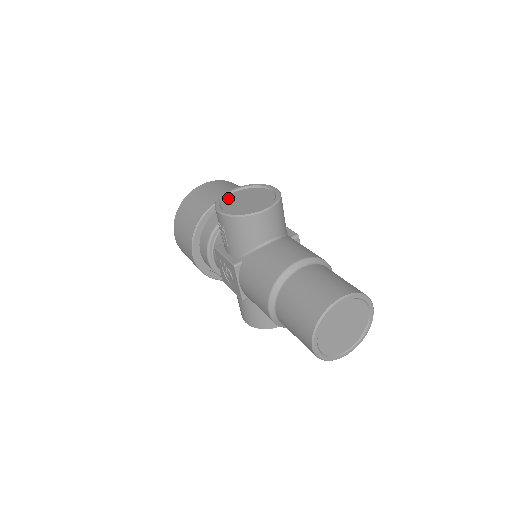
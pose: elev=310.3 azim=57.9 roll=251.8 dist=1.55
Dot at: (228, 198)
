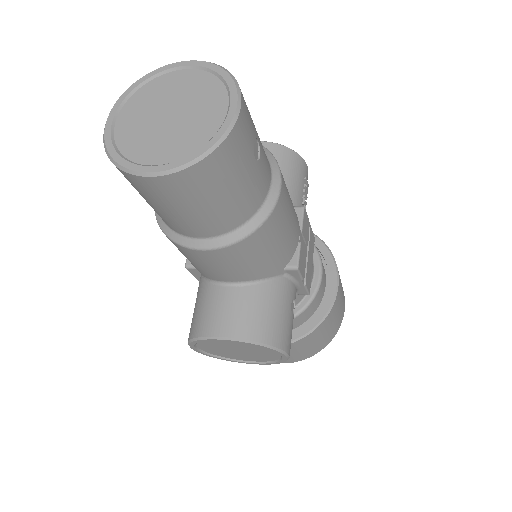
Dot at: occluded
